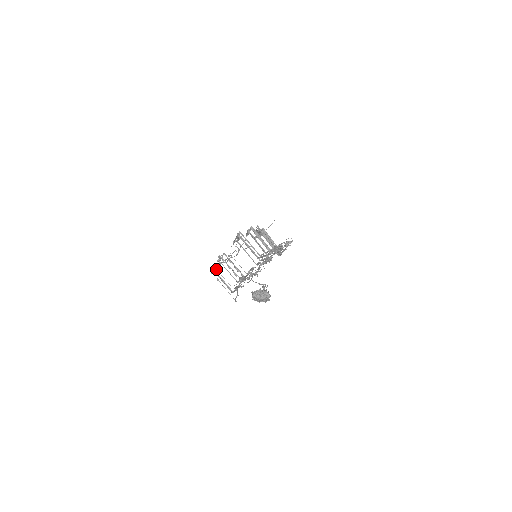
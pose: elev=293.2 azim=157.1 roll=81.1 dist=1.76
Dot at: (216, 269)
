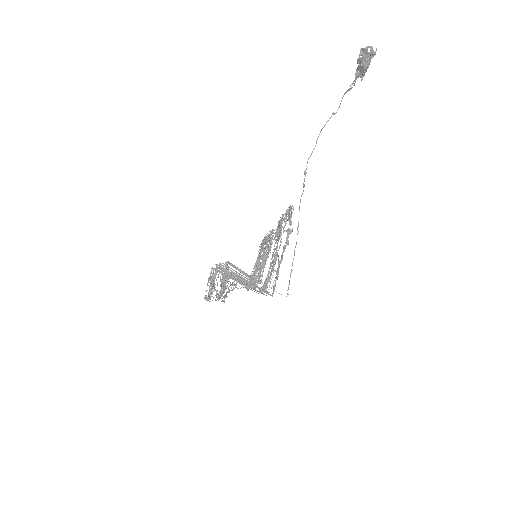
Dot at: occluded
